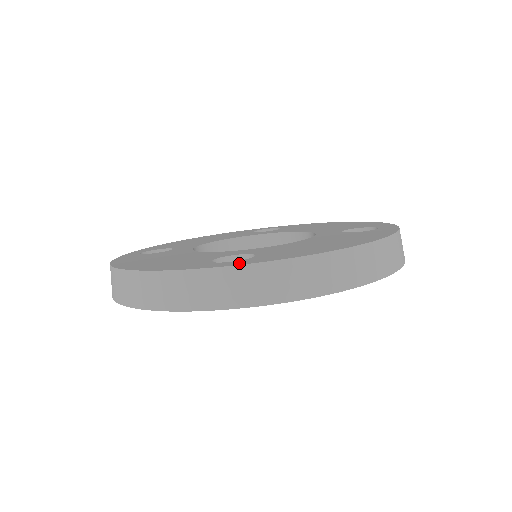
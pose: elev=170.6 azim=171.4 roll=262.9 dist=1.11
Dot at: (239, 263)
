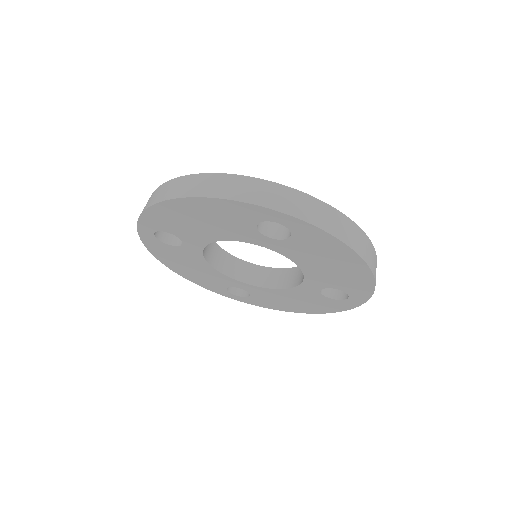
Dot at: (299, 194)
